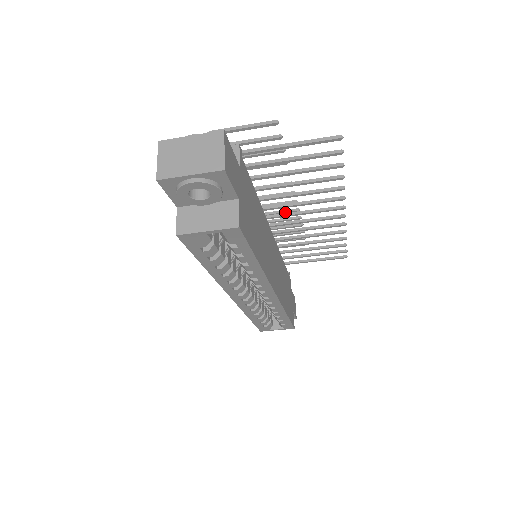
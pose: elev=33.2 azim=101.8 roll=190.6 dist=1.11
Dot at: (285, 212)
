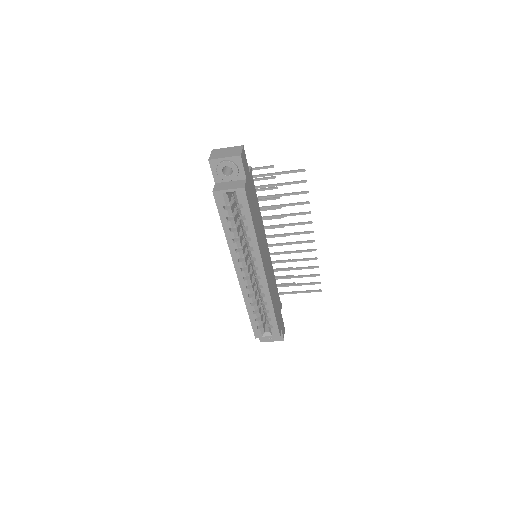
Dot at: occluded
